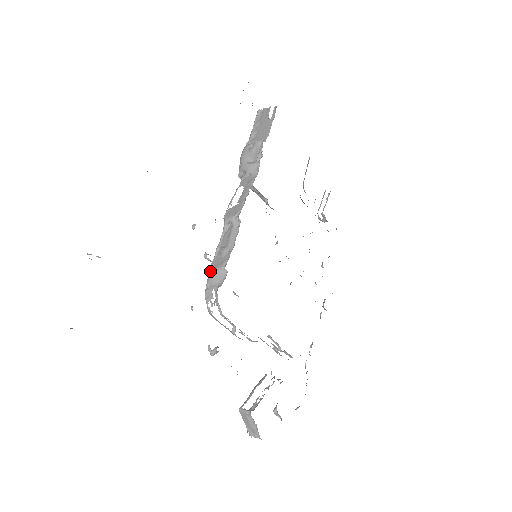
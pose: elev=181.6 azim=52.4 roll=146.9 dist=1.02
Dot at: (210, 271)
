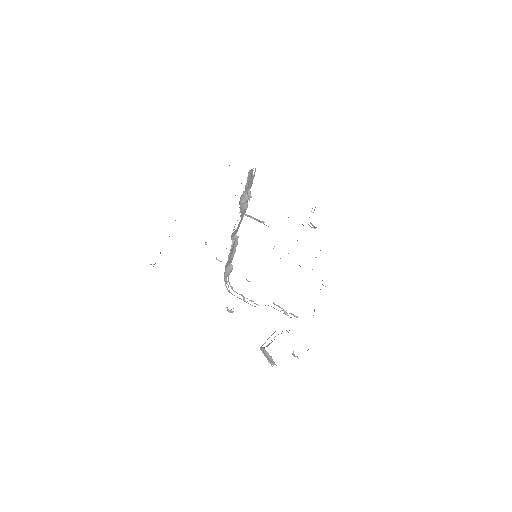
Dot at: (225, 268)
